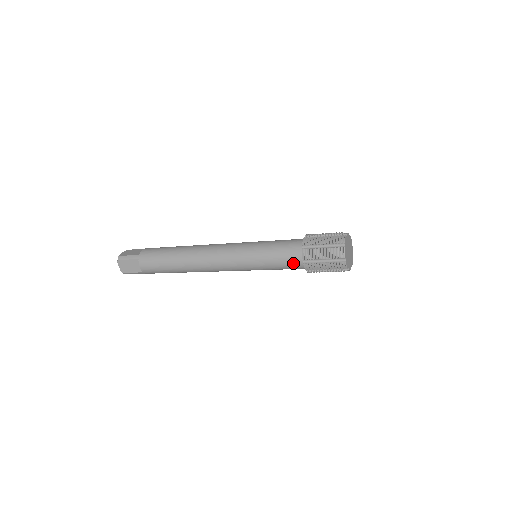
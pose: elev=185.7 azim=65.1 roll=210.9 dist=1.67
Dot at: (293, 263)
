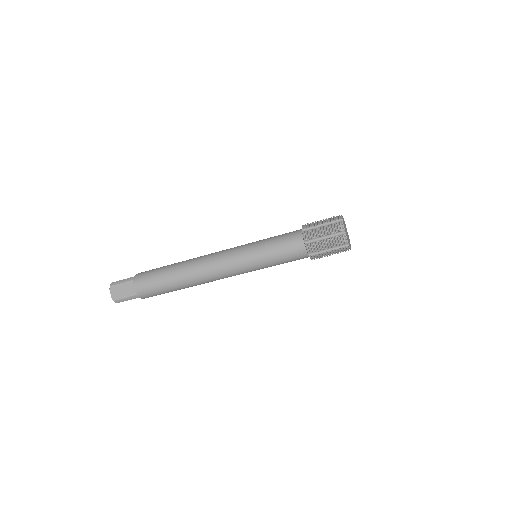
Dot at: (295, 248)
